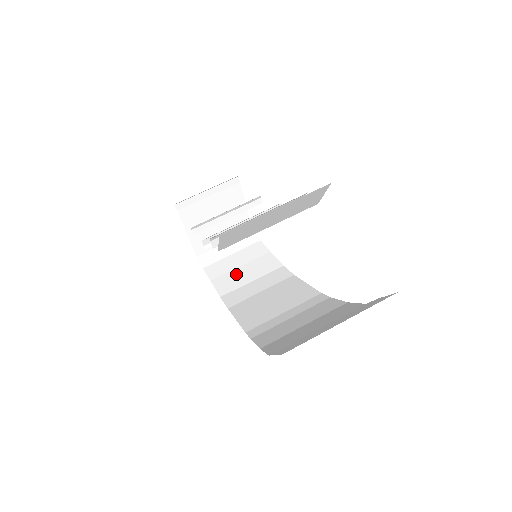
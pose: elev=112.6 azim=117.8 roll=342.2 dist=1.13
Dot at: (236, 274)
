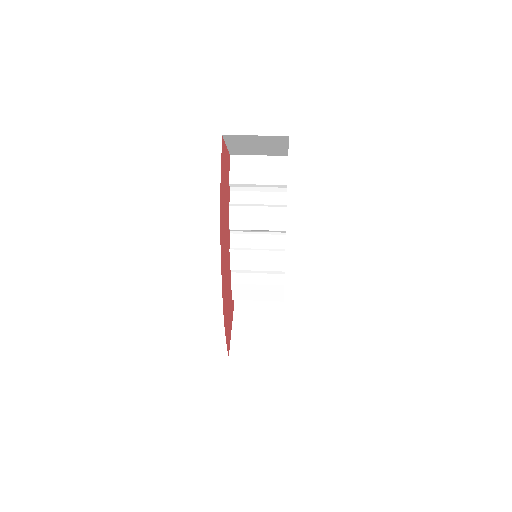
Dot at: occluded
